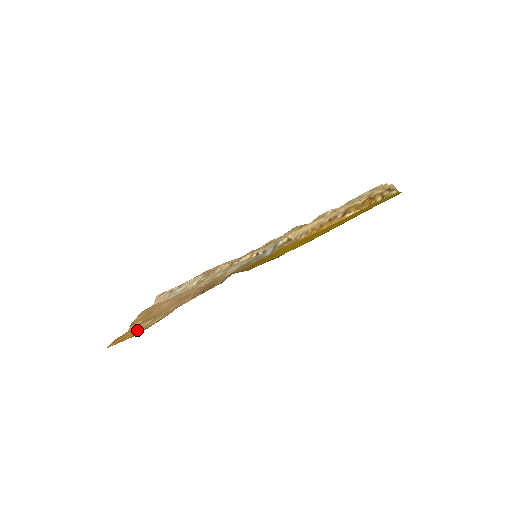
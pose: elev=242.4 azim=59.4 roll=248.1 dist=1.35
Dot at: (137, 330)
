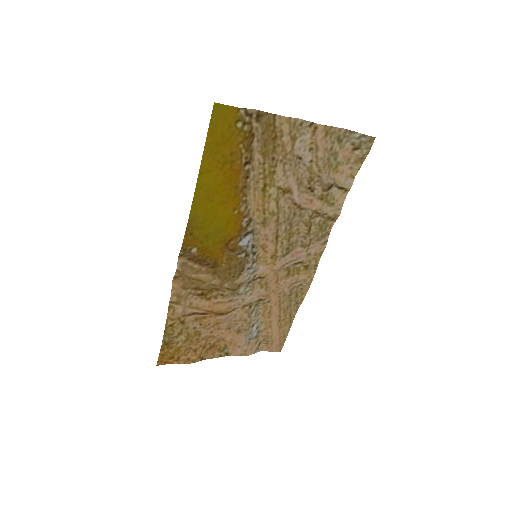
Dot at: (172, 346)
